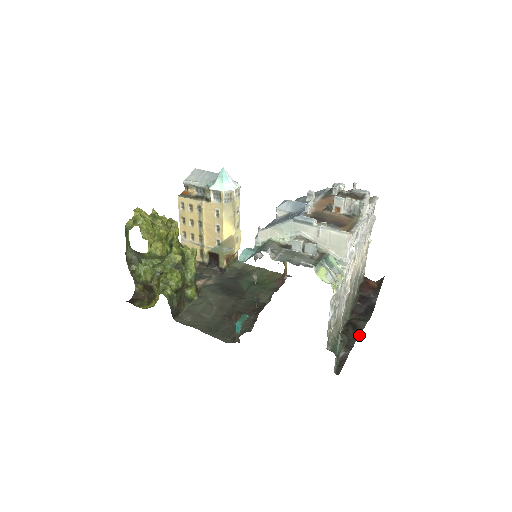
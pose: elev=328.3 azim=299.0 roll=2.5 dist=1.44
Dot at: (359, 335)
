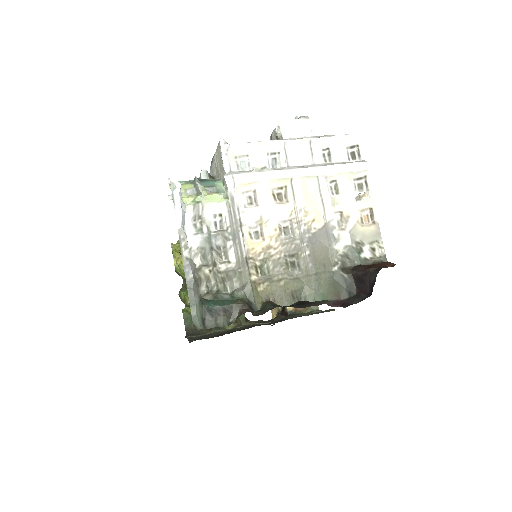
Dot at: (295, 307)
